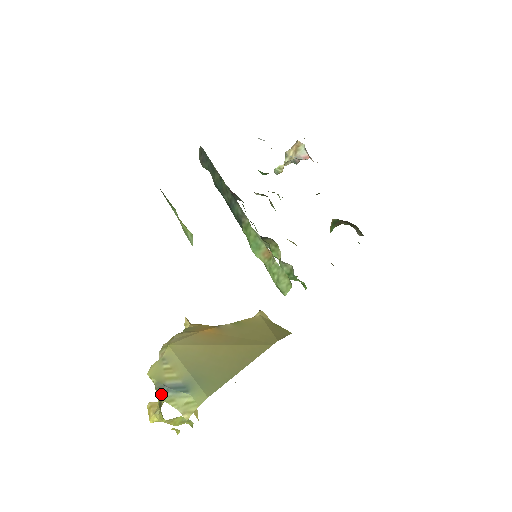
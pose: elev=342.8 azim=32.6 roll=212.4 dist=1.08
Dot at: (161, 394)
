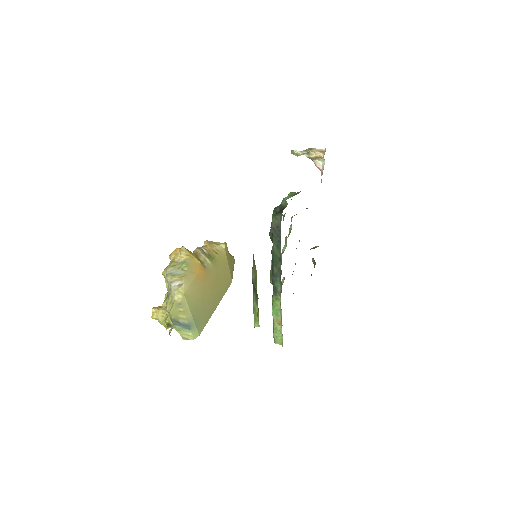
Dot at: (174, 324)
